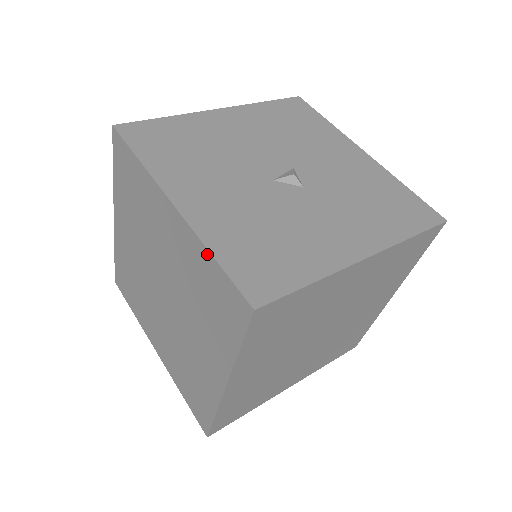
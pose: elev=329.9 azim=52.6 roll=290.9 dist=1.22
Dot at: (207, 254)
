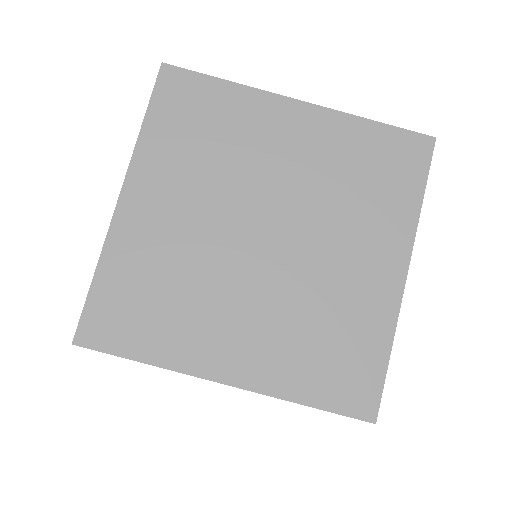
Dot at: (364, 123)
